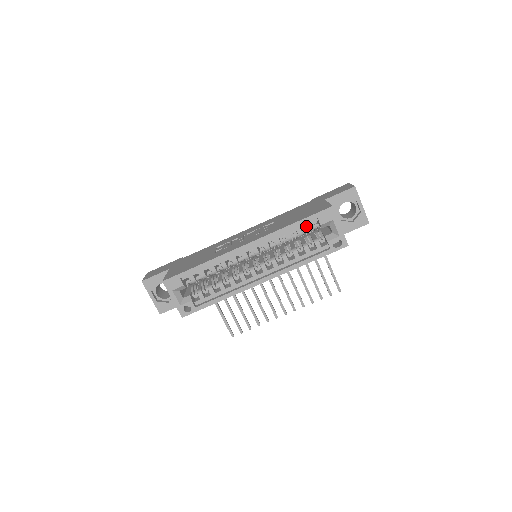
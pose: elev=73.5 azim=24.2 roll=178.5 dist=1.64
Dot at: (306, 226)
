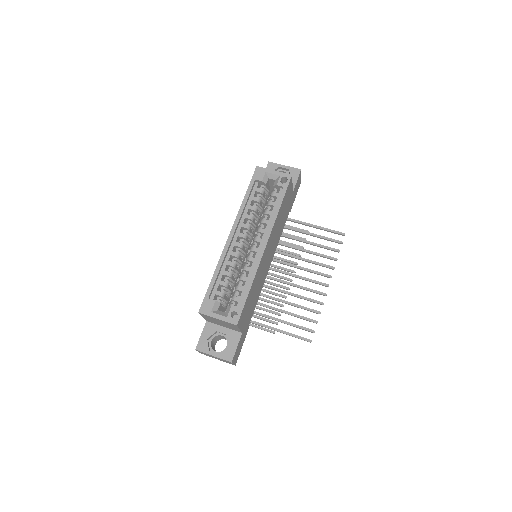
Dot at: occluded
